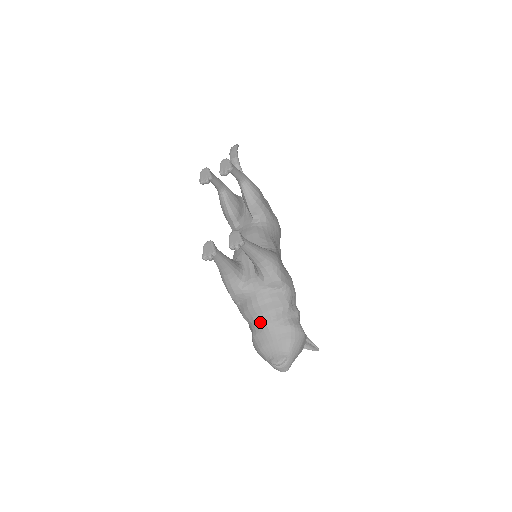
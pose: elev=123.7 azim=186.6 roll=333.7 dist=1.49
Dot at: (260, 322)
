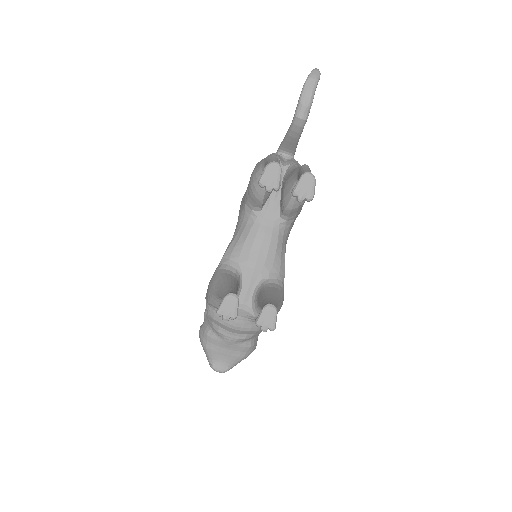
Dot at: (224, 336)
